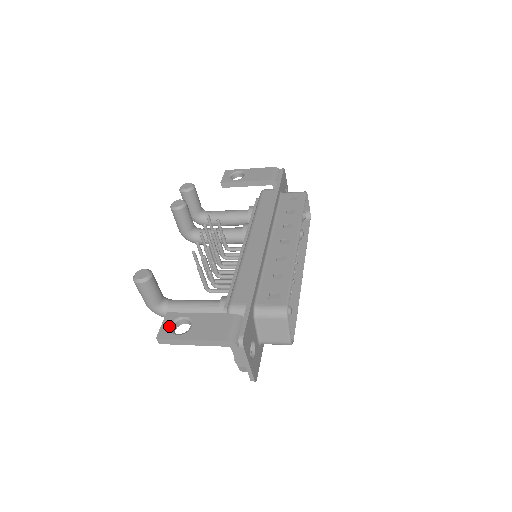
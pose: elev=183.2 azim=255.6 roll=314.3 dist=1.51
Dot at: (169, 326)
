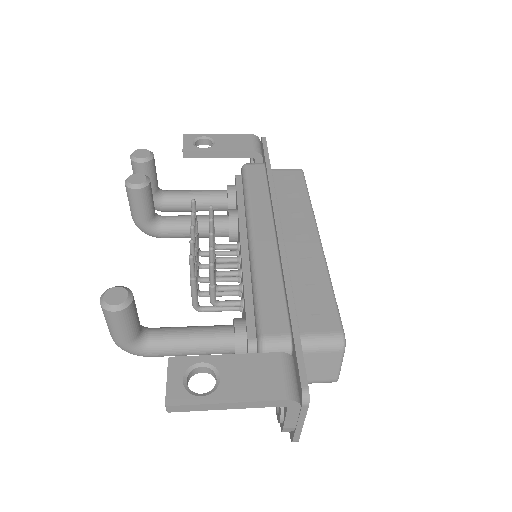
Dot at: (181, 381)
